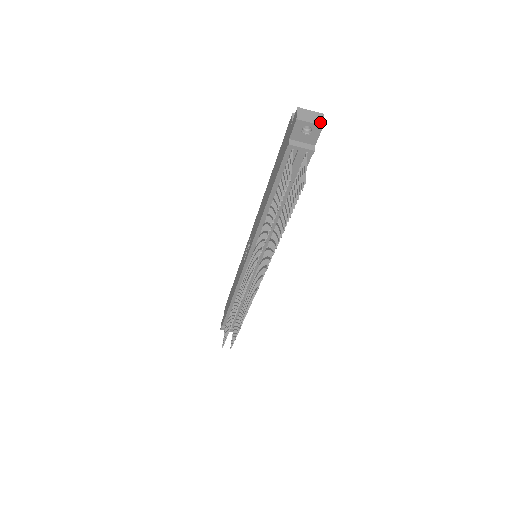
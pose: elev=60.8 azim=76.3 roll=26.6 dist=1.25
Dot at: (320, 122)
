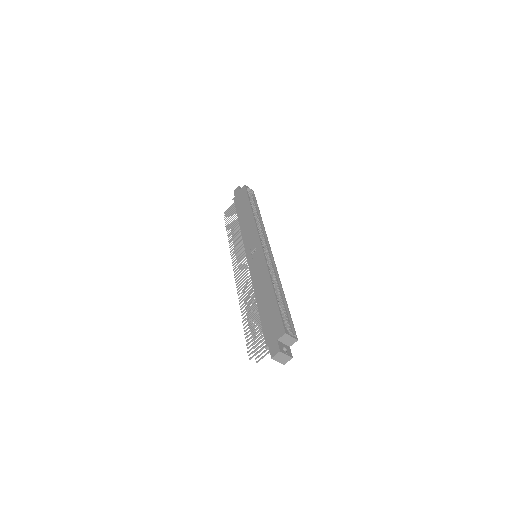
Dot at: (284, 362)
